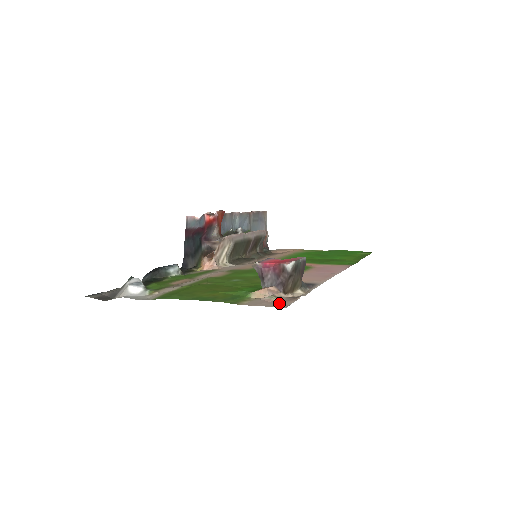
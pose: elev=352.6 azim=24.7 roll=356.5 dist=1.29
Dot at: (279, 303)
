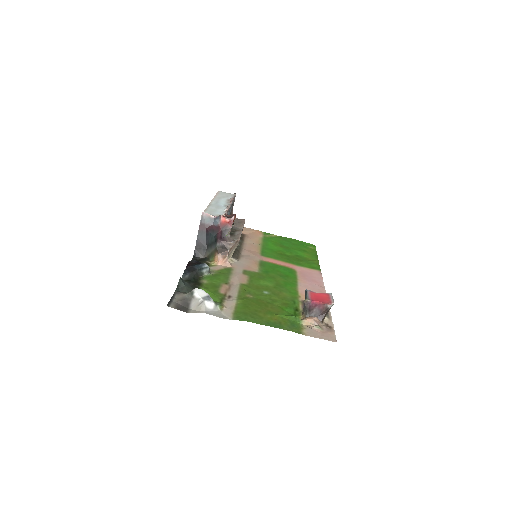
Dot at: (328, 335)
